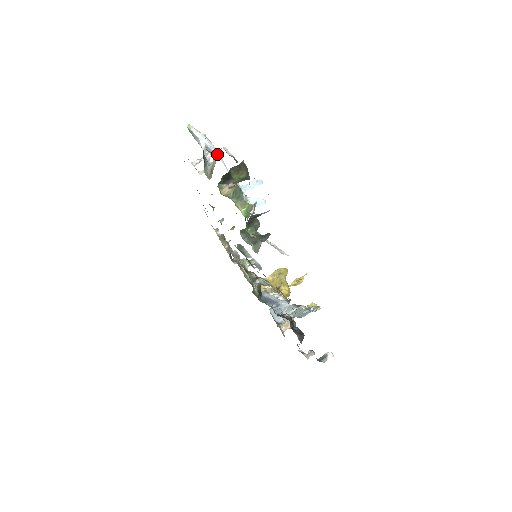
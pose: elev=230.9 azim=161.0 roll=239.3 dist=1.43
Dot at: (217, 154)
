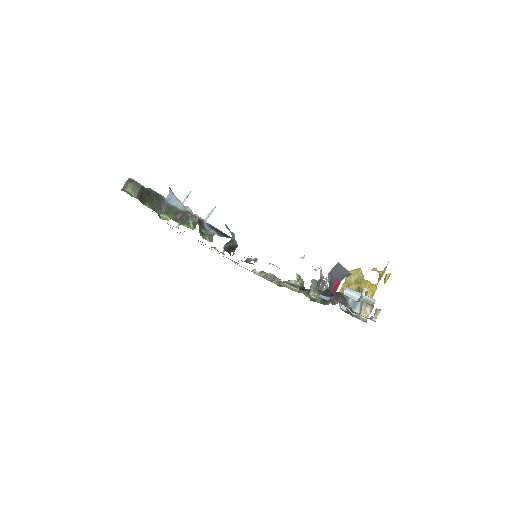
Dot at: occluded
